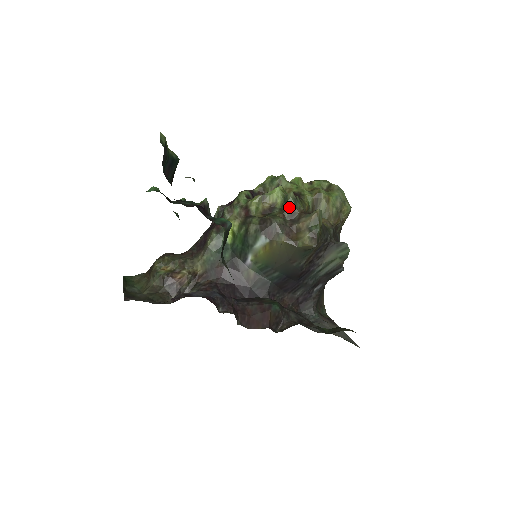
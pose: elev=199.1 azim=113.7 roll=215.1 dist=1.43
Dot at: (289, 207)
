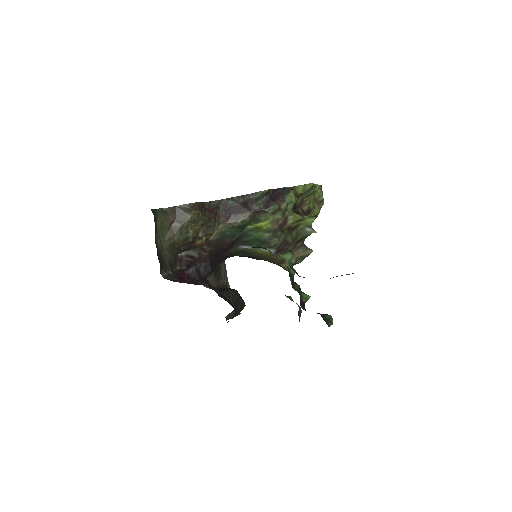
Dot at: (303, 237)
